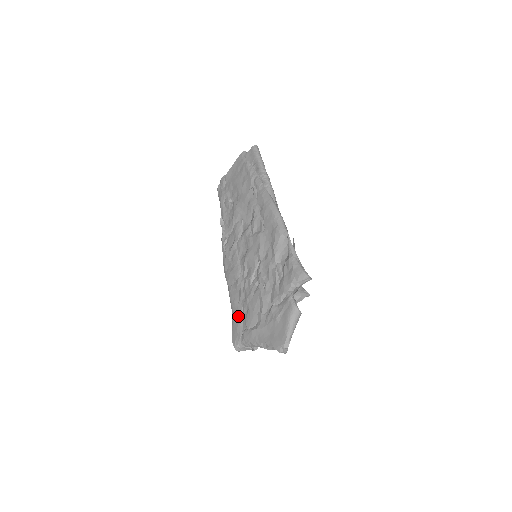
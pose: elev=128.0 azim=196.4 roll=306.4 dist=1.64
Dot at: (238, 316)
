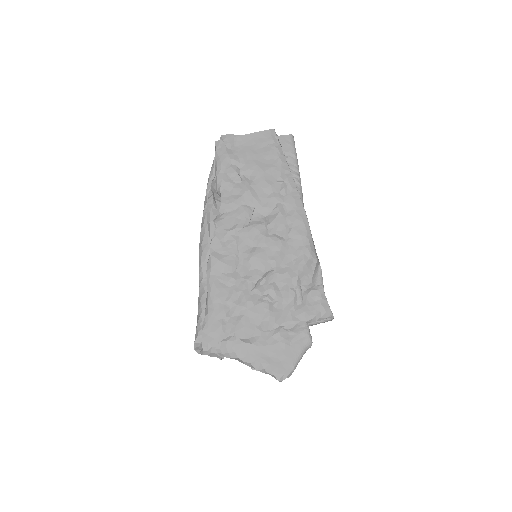
Dot at: (221, 316)
